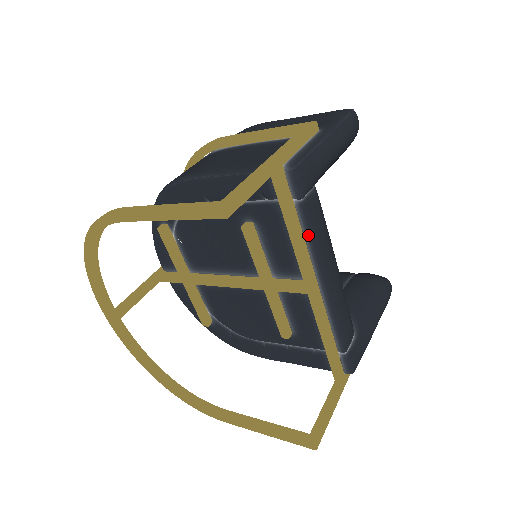
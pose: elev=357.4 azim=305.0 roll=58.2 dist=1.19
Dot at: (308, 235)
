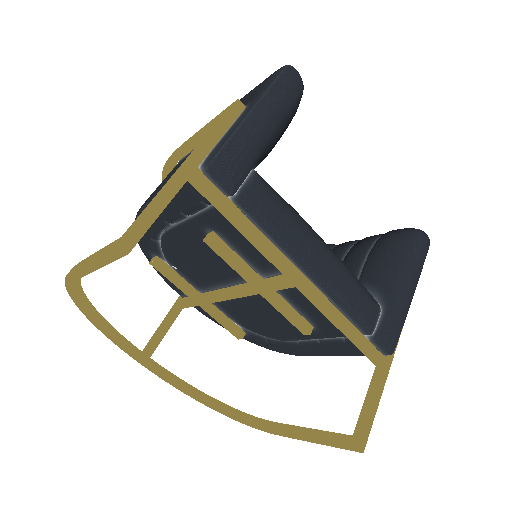
Dot at: (262, 227)
